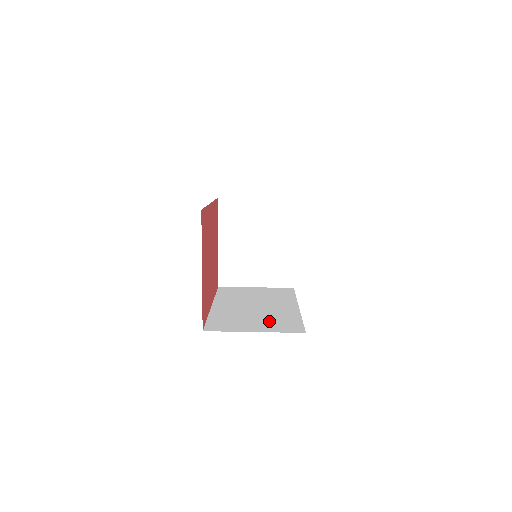
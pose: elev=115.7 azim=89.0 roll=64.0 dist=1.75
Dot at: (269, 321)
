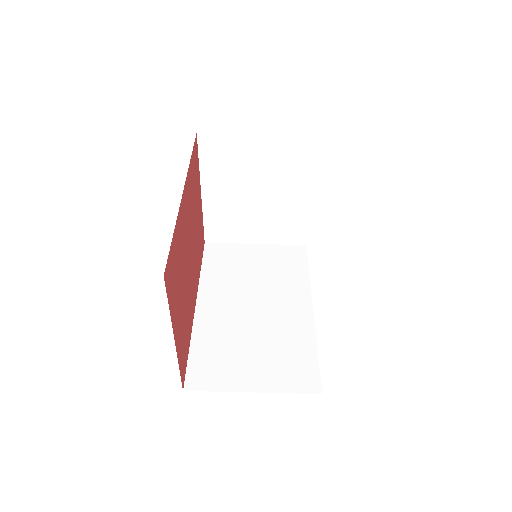
Dot at: (273, 356)
